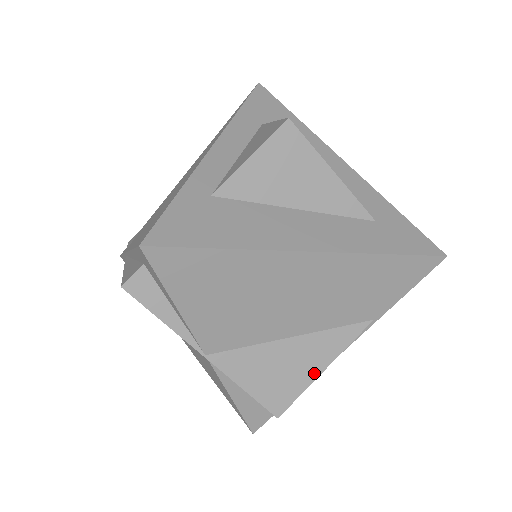
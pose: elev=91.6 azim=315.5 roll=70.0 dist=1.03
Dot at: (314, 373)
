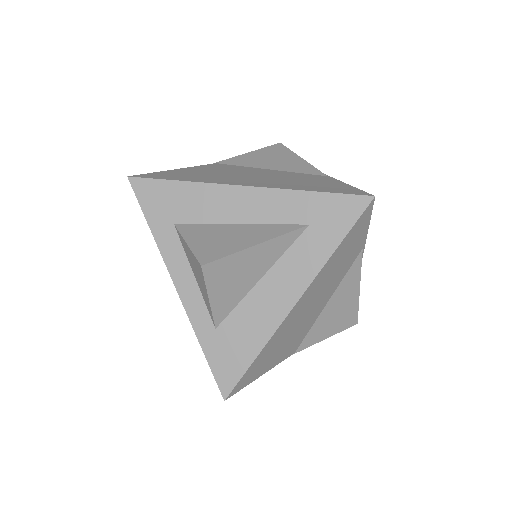
Dot at: (355, 297)
